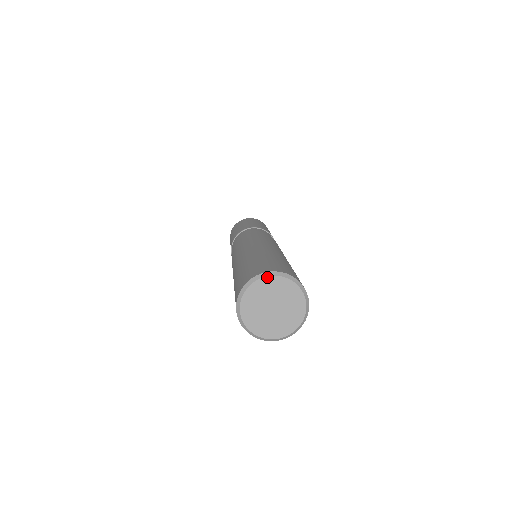
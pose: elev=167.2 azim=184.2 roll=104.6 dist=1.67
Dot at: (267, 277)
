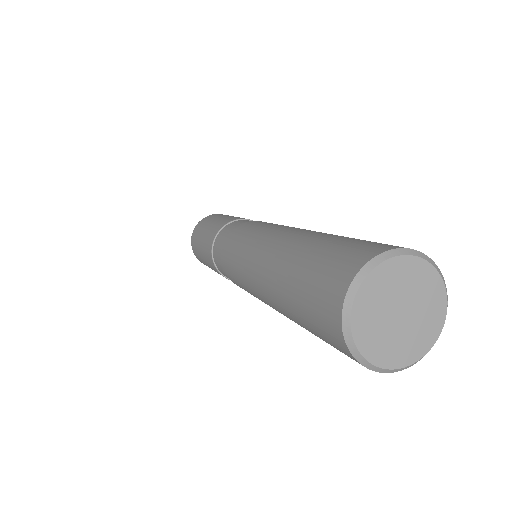
Dot at: (410, 256)
